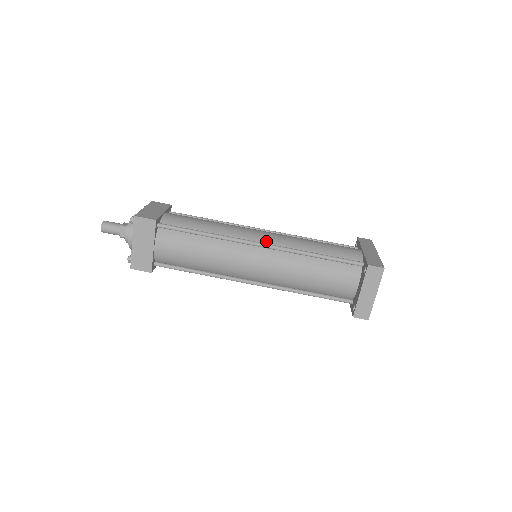
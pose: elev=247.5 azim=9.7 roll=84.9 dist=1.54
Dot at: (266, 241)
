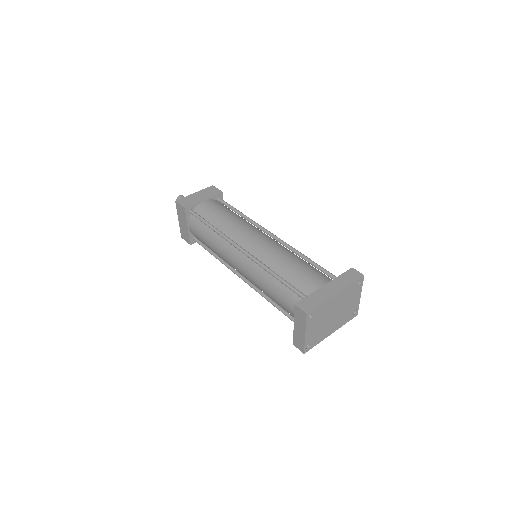
Dot at: (250, 248)
